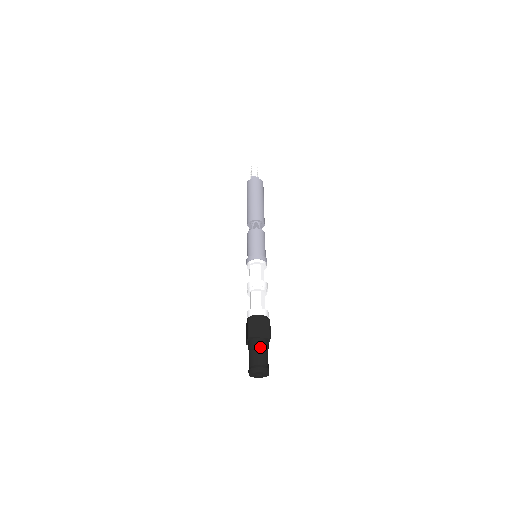
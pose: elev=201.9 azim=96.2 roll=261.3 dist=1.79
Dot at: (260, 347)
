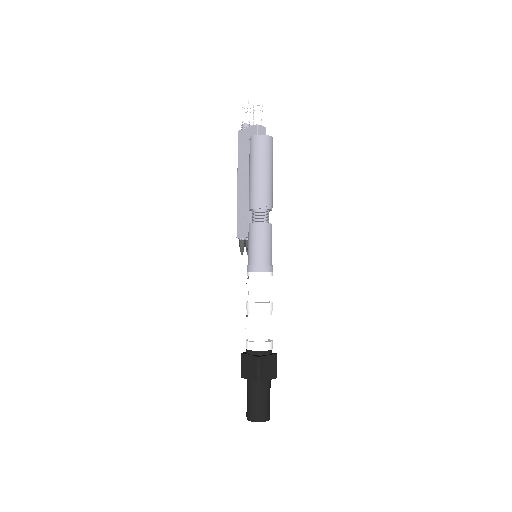
Dot at: (267, 391)
